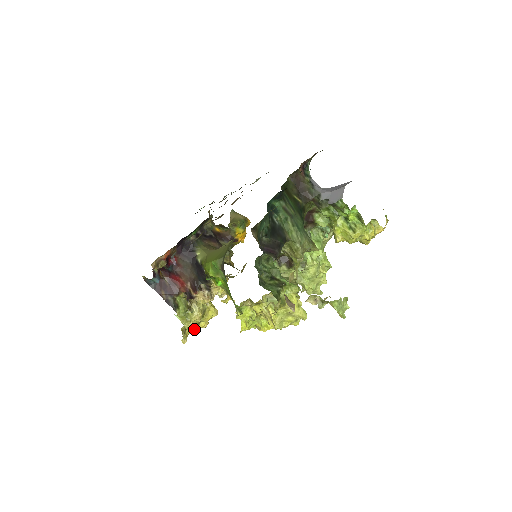
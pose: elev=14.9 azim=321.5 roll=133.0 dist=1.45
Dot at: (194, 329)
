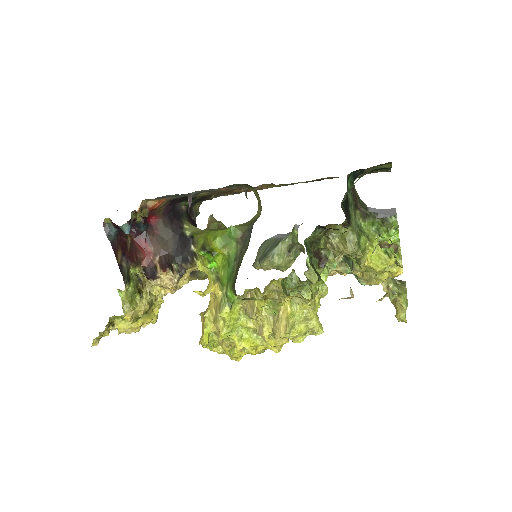
Dot at: (120, 328)
